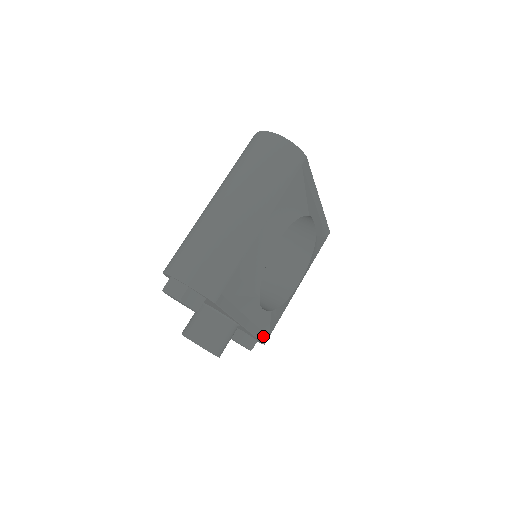
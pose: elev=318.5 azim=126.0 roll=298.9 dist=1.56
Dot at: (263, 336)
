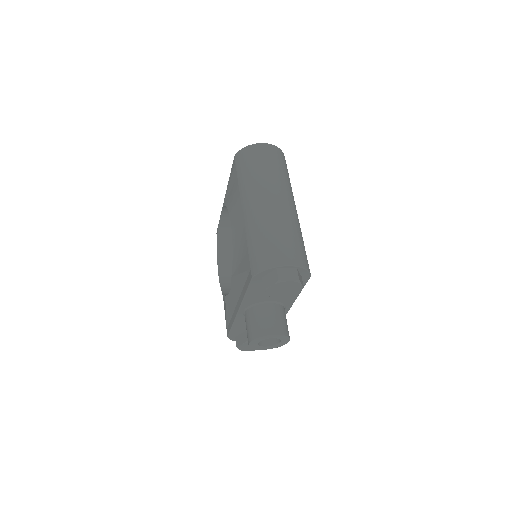
Dot at: occluded
